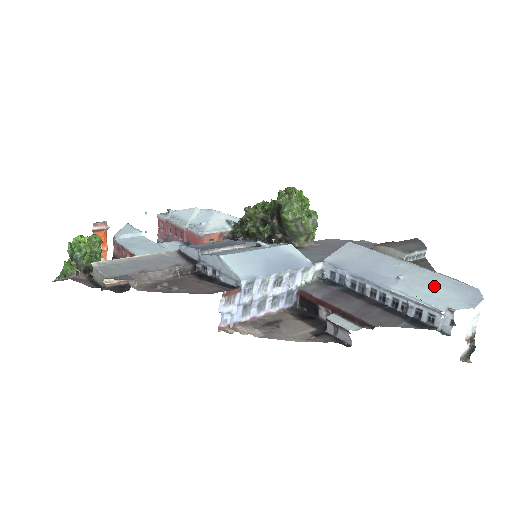
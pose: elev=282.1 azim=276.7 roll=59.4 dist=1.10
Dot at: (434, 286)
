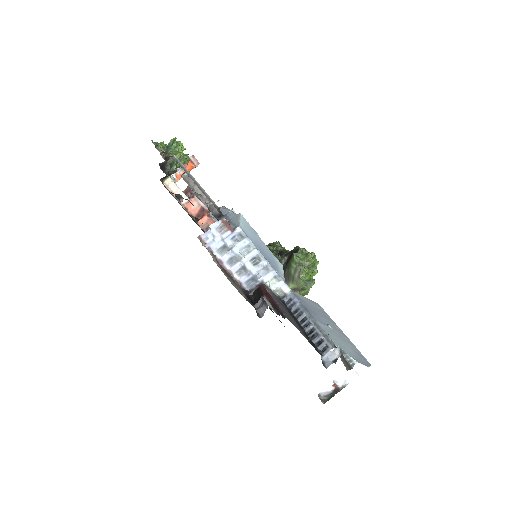
Dot at: (345, 342)
